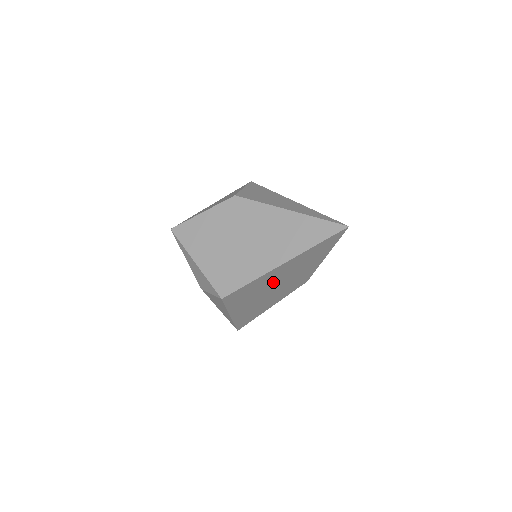
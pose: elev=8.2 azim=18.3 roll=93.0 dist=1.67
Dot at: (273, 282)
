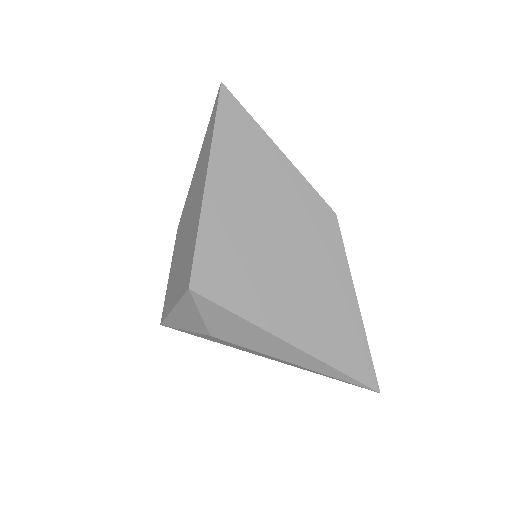
Dot at: (252, 228)
